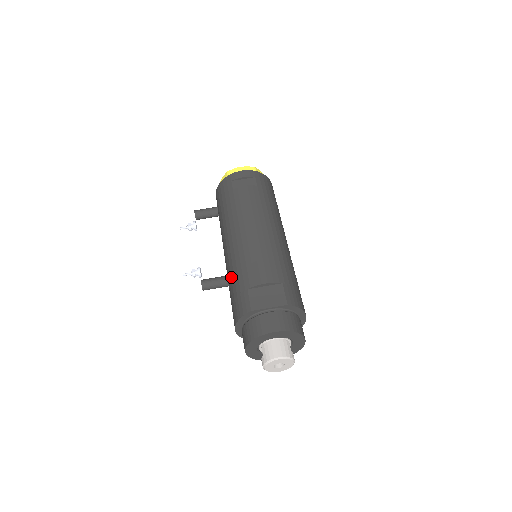
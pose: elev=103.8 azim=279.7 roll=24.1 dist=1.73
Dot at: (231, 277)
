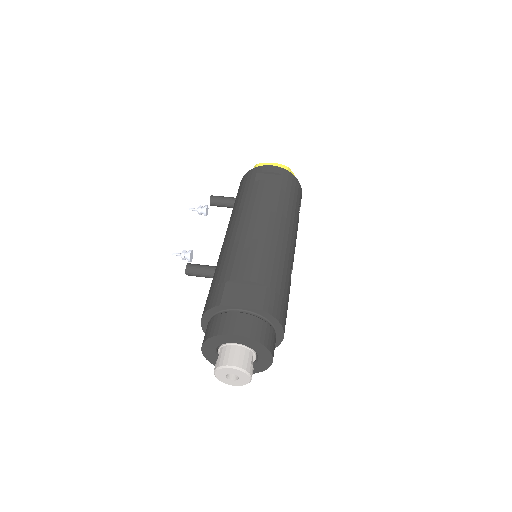
Dot at: (217, 267)
